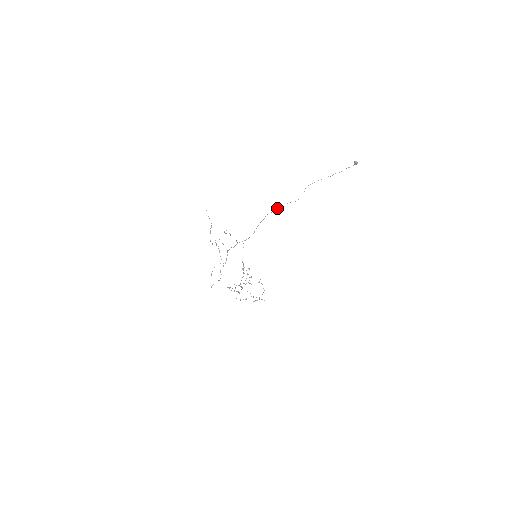
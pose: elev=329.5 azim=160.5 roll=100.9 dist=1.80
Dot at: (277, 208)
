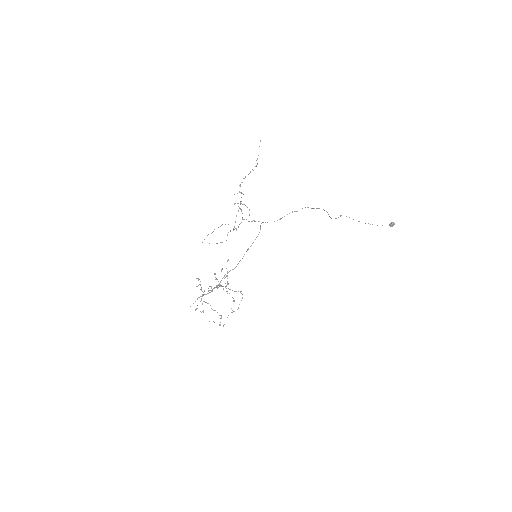
Dot at: (318, 208)
